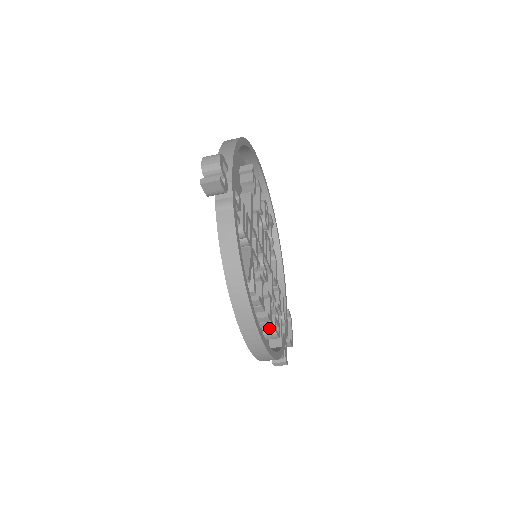
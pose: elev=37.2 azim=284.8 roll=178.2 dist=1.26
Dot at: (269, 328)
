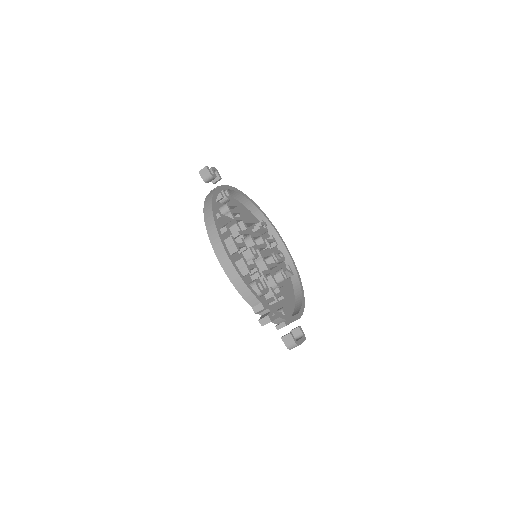
Dot at: (252, 282)
